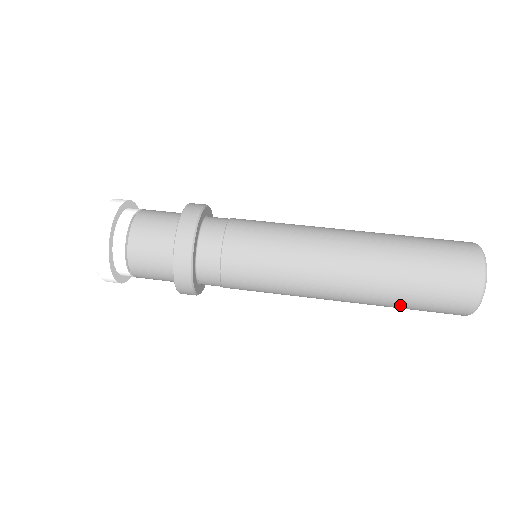
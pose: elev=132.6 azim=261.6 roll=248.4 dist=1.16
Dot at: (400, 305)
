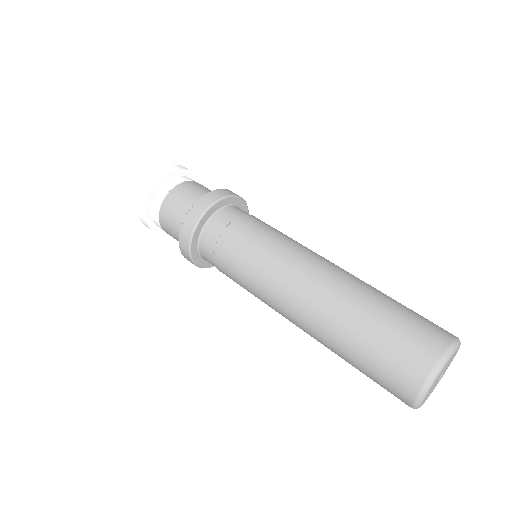
Dot at: (348, 353)
